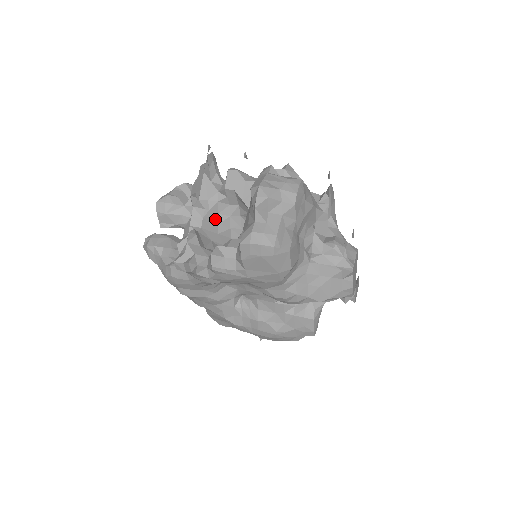
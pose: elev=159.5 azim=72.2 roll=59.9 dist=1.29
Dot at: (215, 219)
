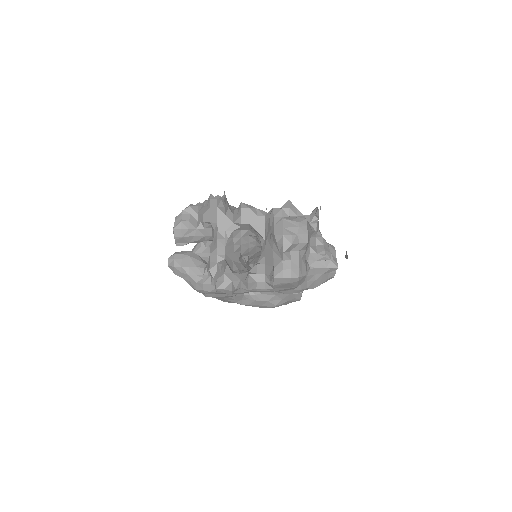
Dot at: (231, 243)
